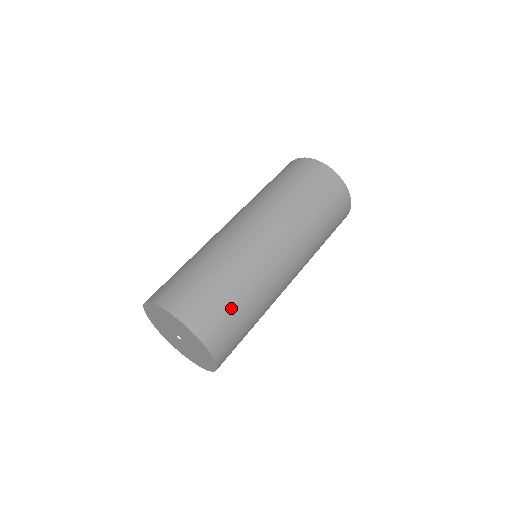
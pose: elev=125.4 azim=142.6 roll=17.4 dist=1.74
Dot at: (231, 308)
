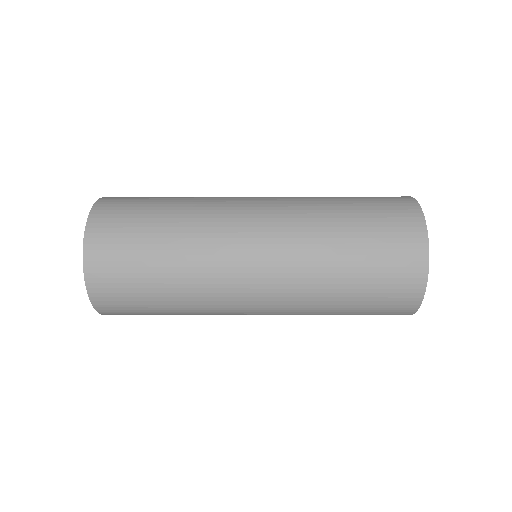
Dot at: (154, 198)
